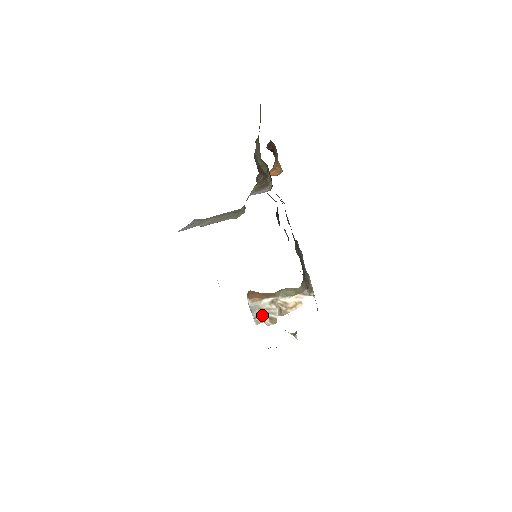
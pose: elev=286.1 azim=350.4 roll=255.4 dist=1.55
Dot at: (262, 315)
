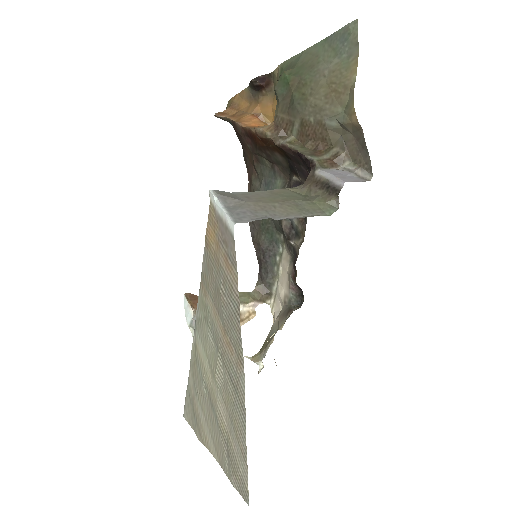
Dot at: occluded
